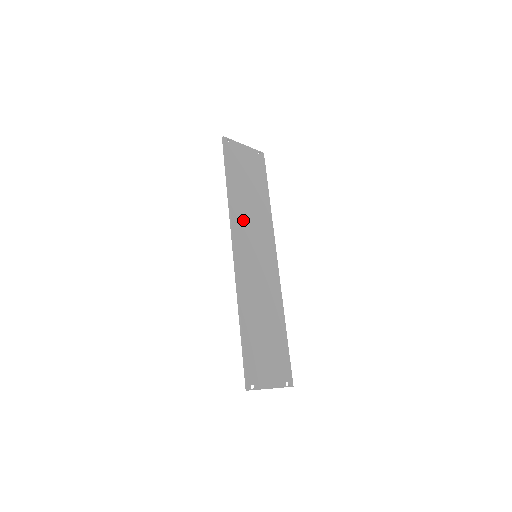
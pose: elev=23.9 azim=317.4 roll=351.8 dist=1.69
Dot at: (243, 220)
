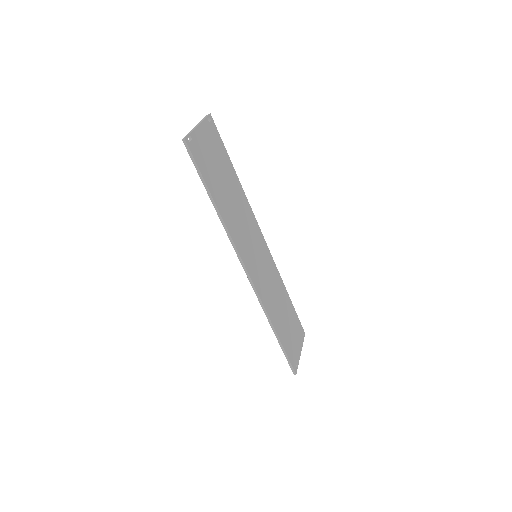
Dot at: (238, 231)
